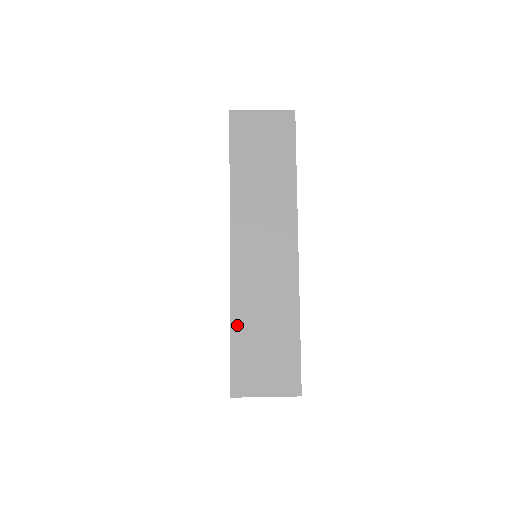
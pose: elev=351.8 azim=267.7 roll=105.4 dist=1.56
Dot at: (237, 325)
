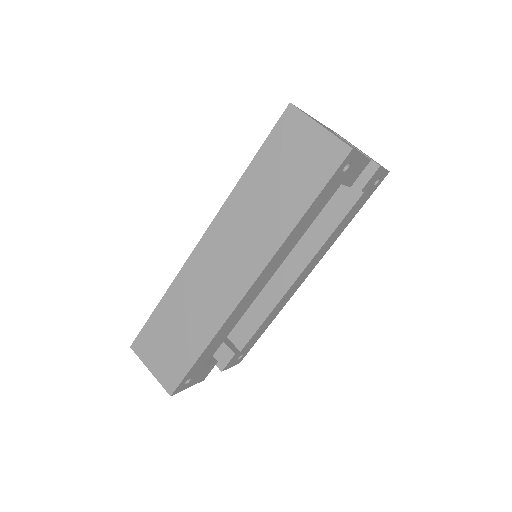
Dot at: (166, 303)
